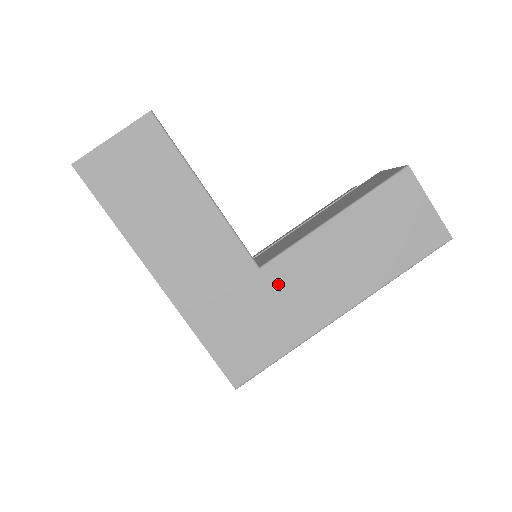
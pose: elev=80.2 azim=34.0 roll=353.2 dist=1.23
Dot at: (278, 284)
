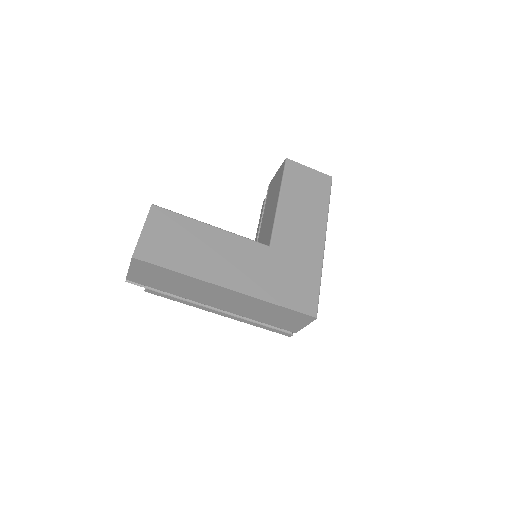
Dot at: (285, 248)
